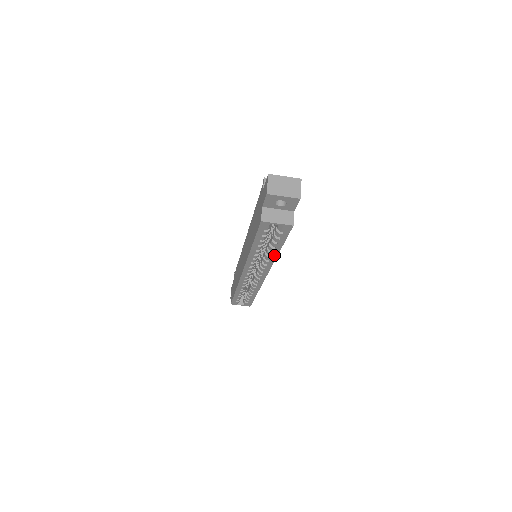
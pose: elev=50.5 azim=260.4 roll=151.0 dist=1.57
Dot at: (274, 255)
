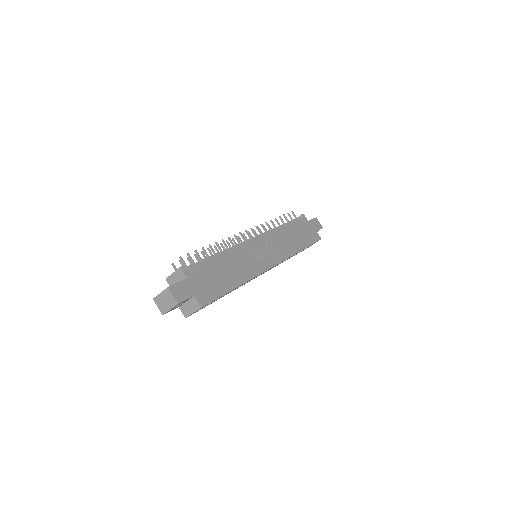
Dot at: occluded
